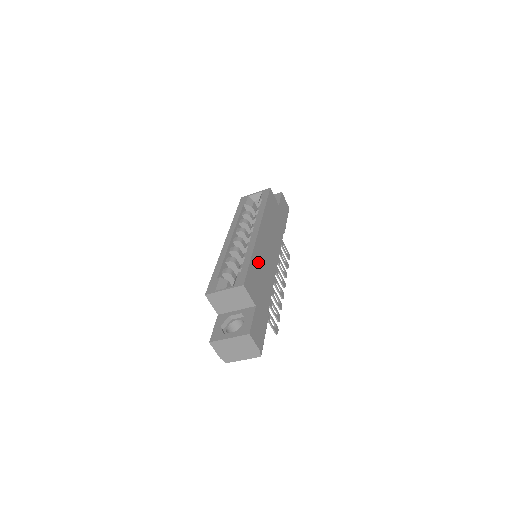
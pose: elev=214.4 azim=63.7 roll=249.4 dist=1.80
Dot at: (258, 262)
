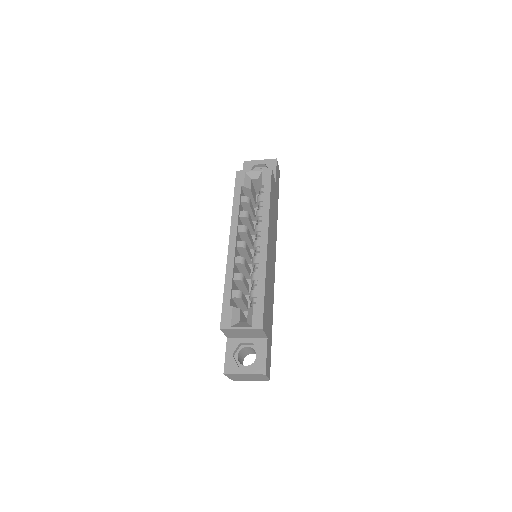
Dot at: (268, 284)
